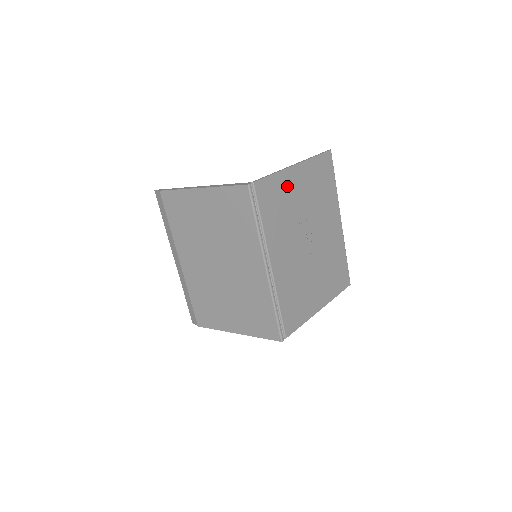
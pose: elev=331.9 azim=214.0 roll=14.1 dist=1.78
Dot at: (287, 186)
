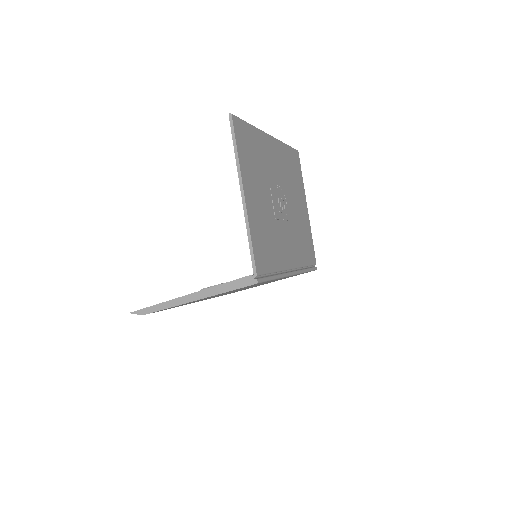
Dot at: (256, 219)
